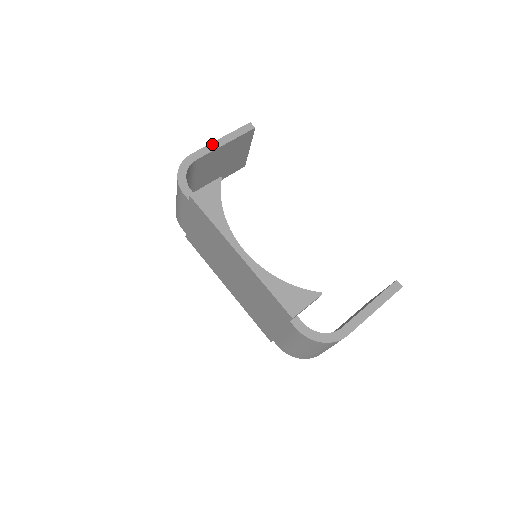
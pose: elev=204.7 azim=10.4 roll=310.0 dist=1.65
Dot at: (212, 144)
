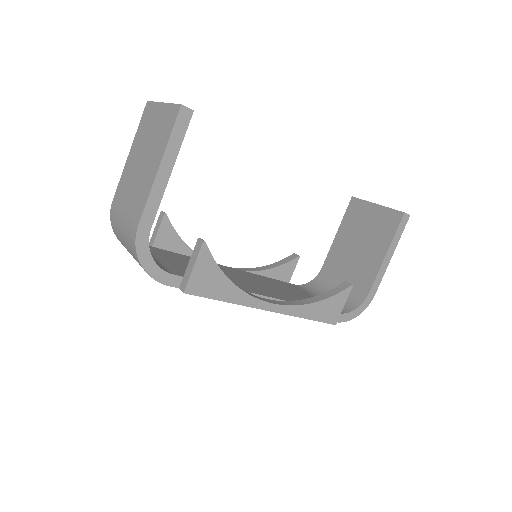
Dot at: (154, 188)
